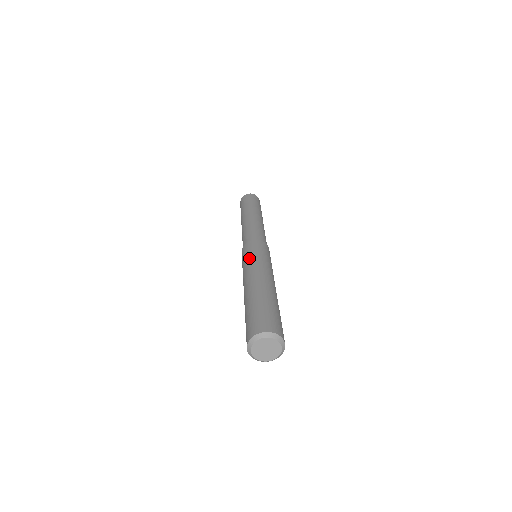
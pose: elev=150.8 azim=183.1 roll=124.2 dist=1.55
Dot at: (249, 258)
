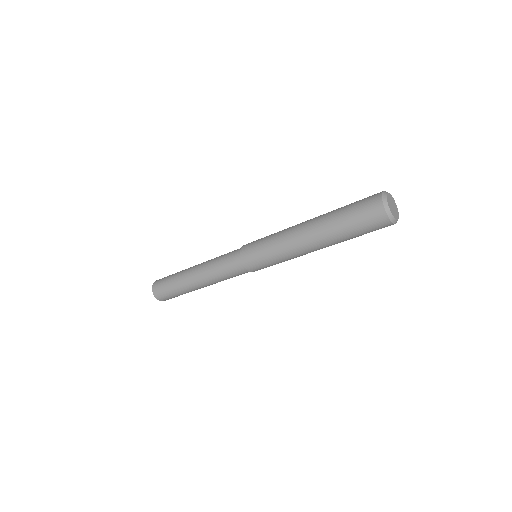
Dot at: (269, 236)
